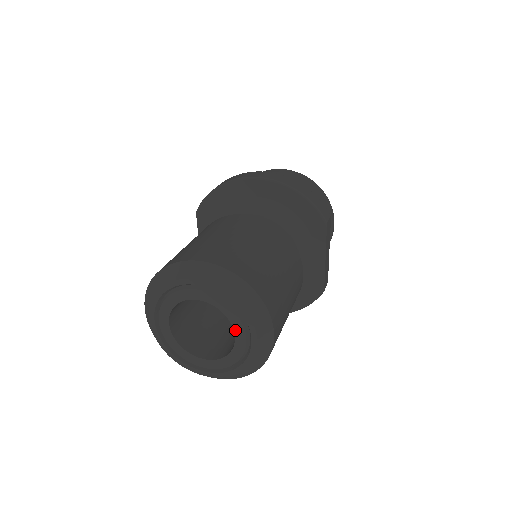
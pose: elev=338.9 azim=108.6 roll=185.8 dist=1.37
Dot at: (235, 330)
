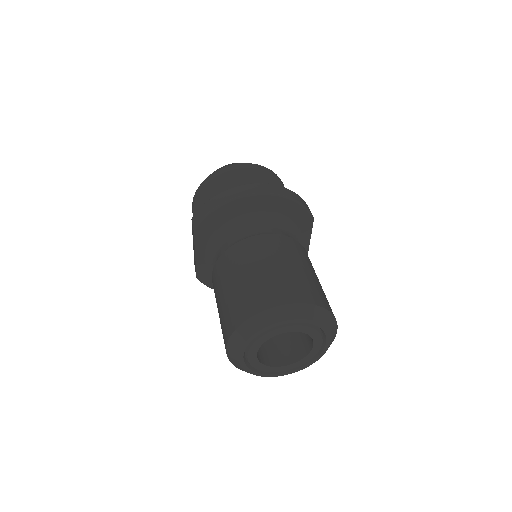
Dot at: (314, 342)
